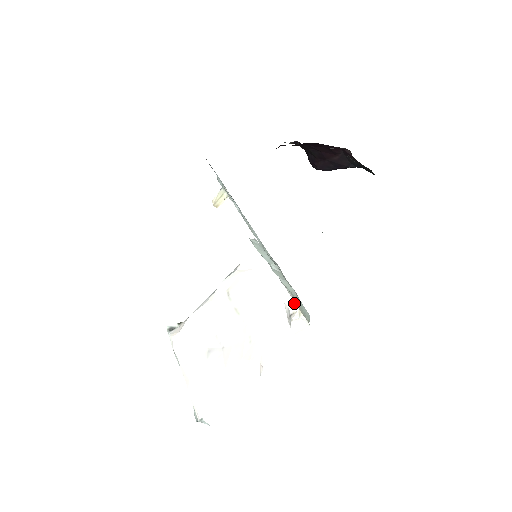
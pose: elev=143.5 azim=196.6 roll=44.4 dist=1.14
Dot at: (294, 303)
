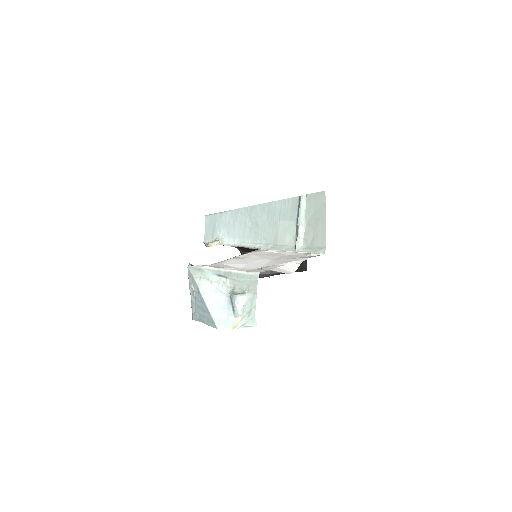
Dot at: occluded
